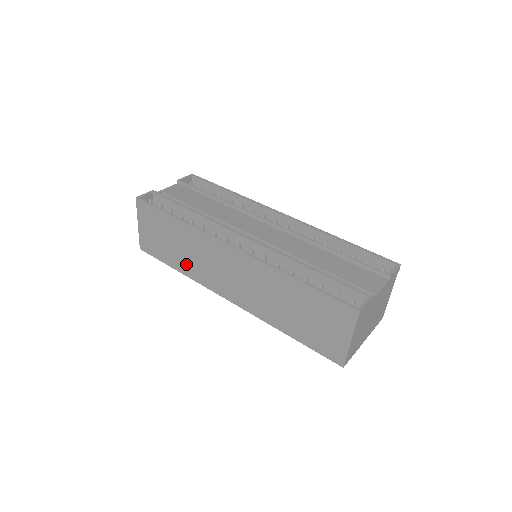
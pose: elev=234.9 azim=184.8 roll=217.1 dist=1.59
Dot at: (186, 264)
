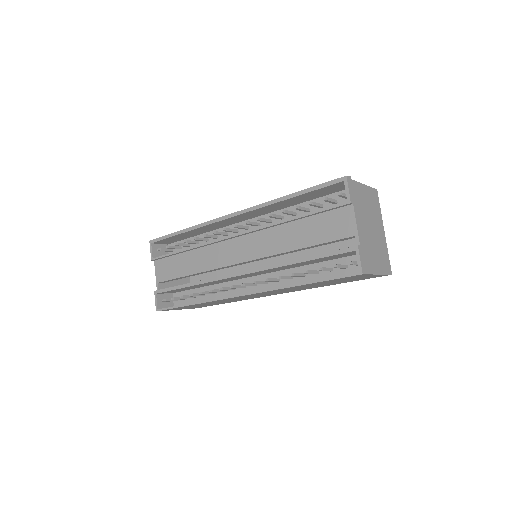
Dot at: occluded
